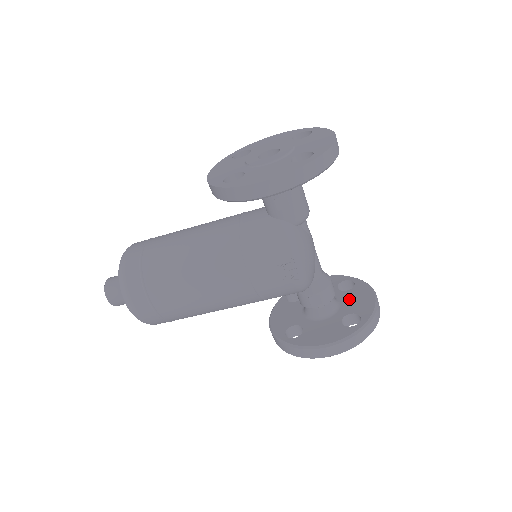
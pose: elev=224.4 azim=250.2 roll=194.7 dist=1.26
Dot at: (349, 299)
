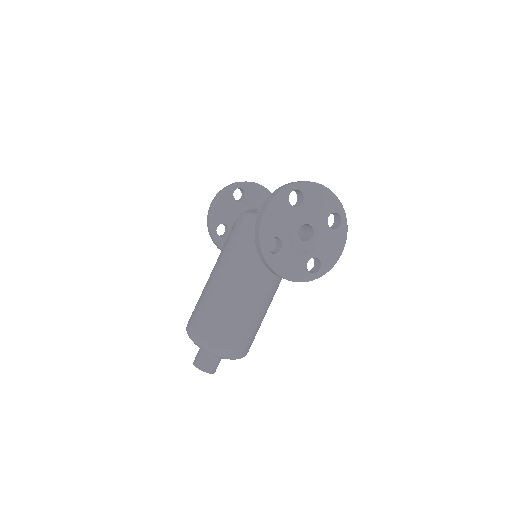
Dot at: occluded
